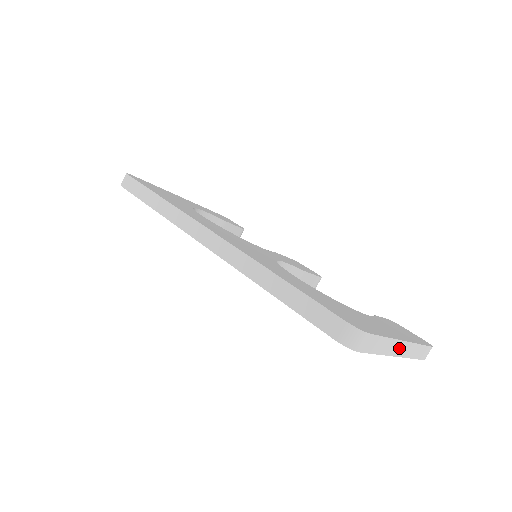
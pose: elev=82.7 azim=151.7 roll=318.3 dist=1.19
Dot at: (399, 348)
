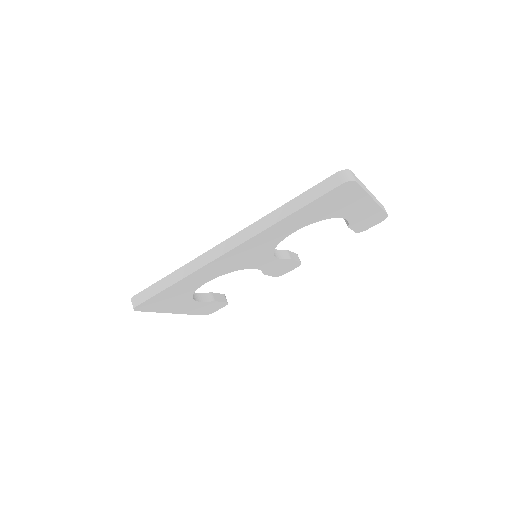
Dot at: (370, 194)
